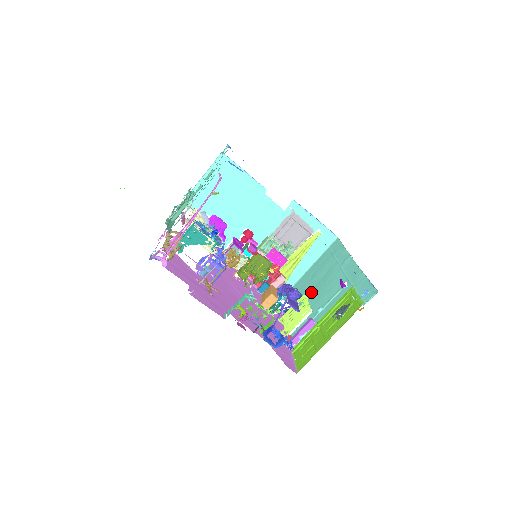
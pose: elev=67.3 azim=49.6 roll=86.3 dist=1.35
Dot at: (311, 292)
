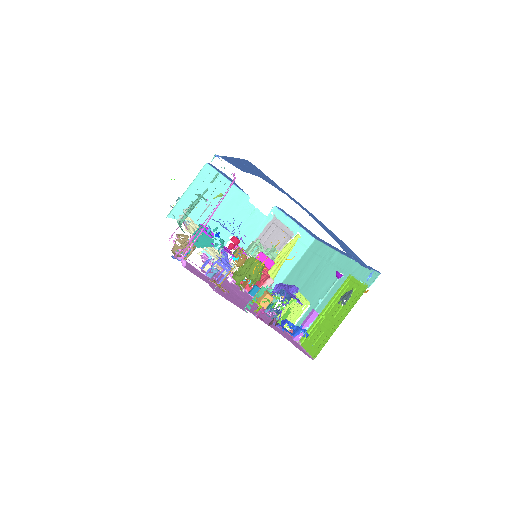
Dot at: (302, 289)
